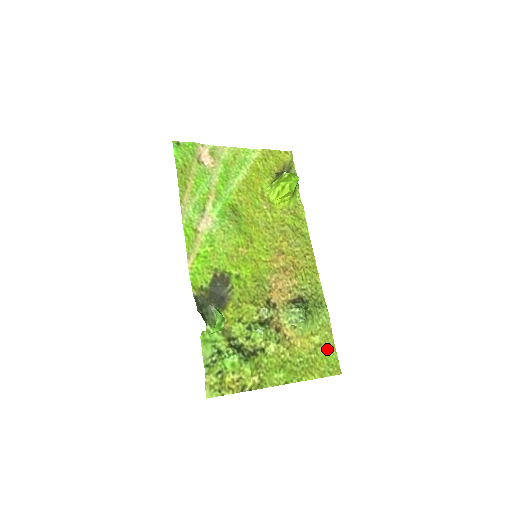
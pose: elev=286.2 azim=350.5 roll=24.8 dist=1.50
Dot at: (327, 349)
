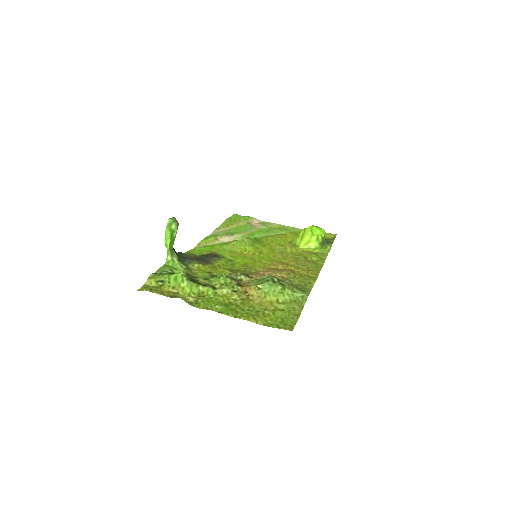
Dot at: (288, 315)
